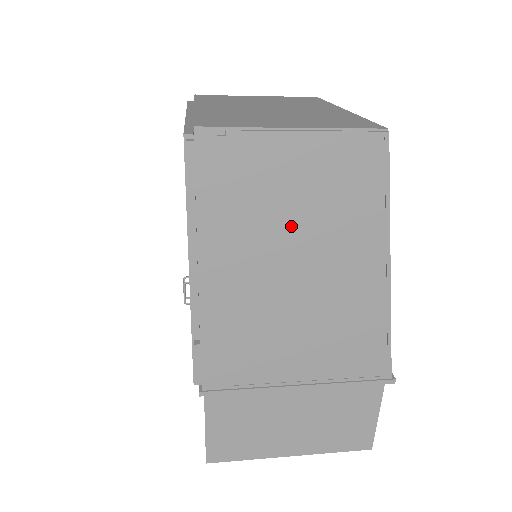
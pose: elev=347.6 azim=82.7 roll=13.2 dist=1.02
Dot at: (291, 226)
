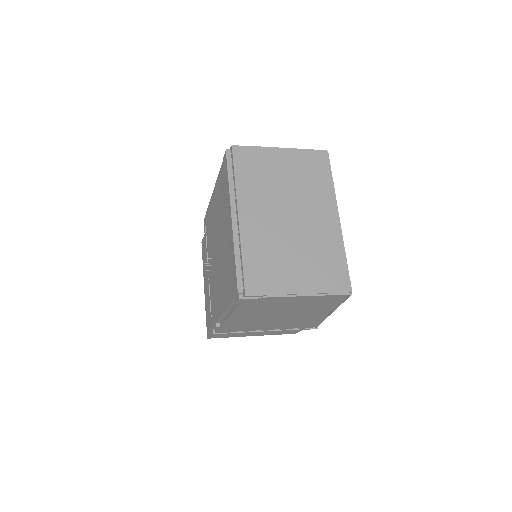
Dot at: (285, 309)
